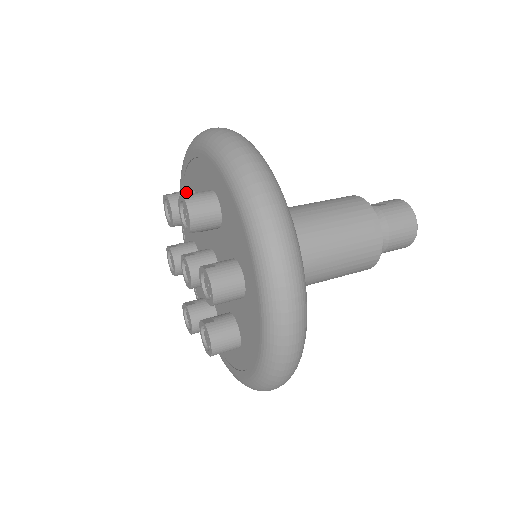
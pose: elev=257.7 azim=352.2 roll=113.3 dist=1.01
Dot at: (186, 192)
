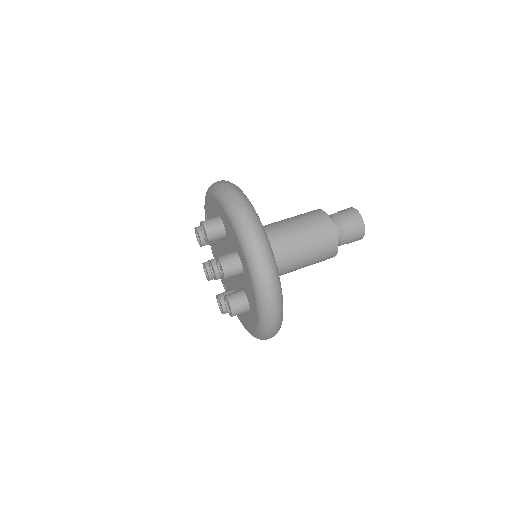
Dot at: occluded
